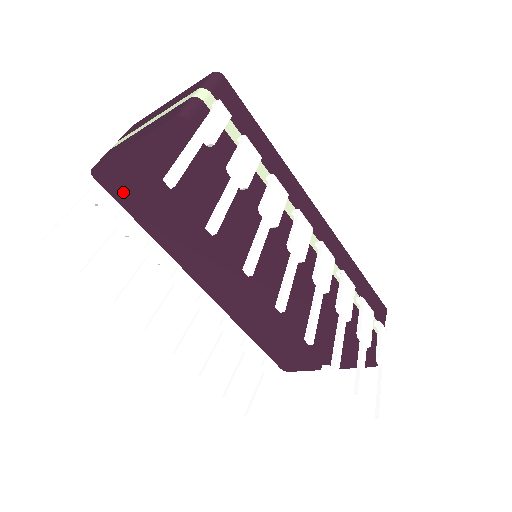
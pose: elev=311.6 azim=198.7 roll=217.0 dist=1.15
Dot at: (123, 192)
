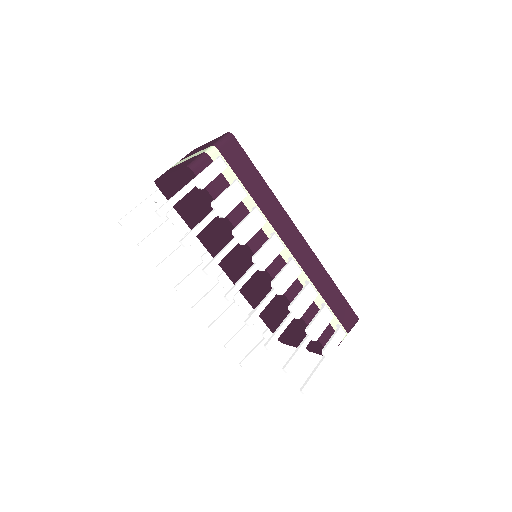
Dot at: occluded
